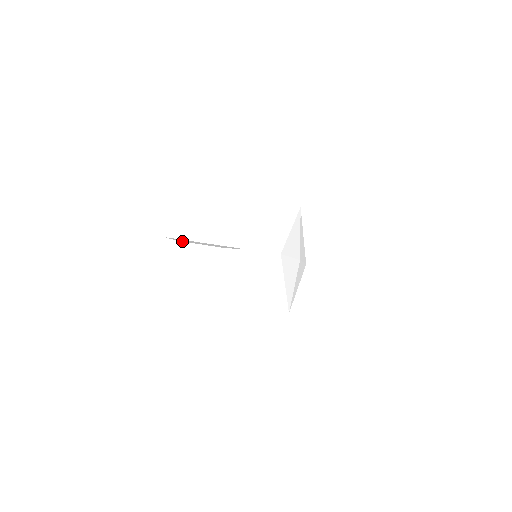
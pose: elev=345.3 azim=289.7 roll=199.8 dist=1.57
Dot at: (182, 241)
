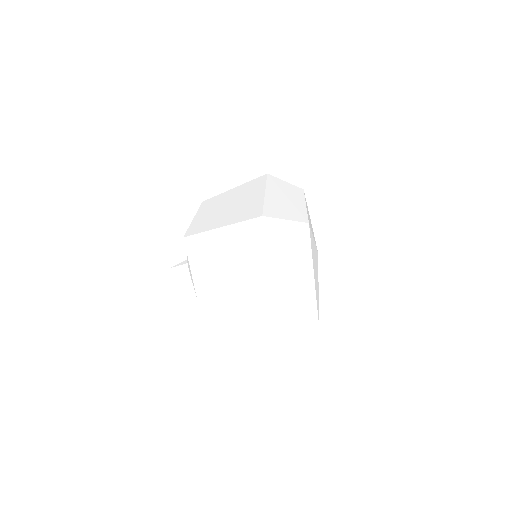
Dot at: (205, 158)
